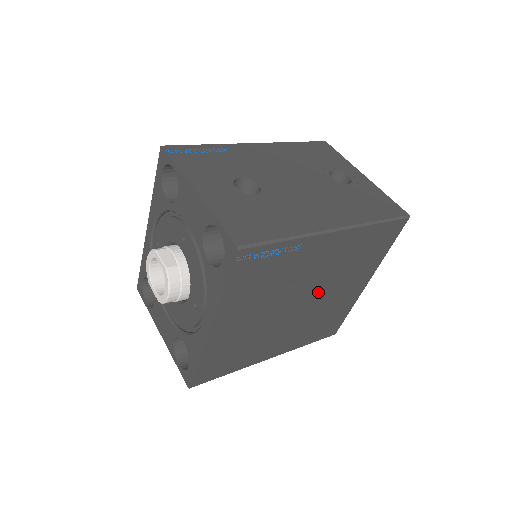
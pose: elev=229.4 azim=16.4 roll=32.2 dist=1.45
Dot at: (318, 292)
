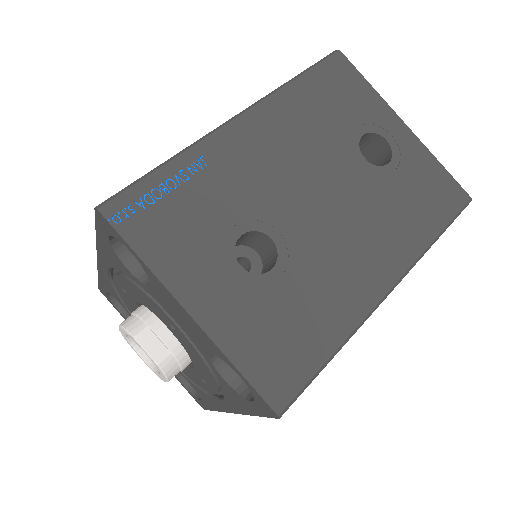
Dot at: occluded
